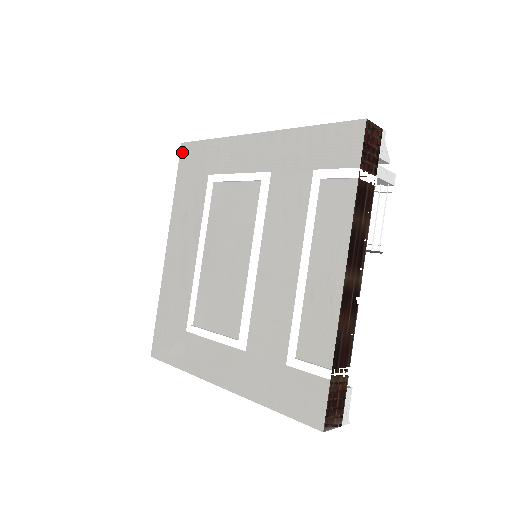
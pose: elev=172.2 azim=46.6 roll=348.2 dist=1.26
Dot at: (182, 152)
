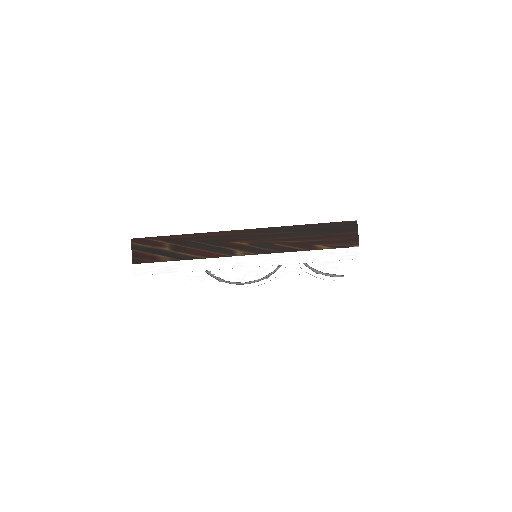
Dot at: occluded
